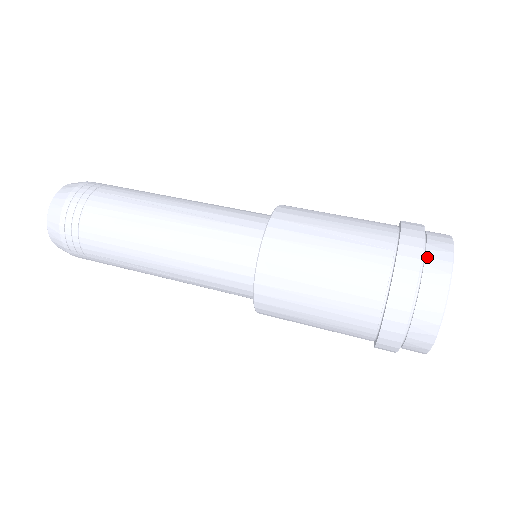
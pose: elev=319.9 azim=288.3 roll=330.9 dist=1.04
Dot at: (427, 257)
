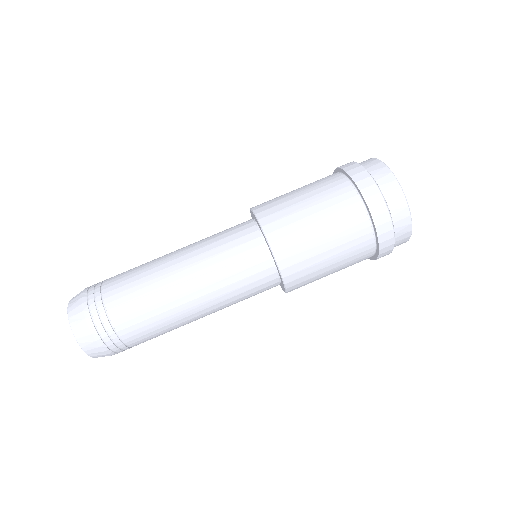
Dot at: (389, 204)
